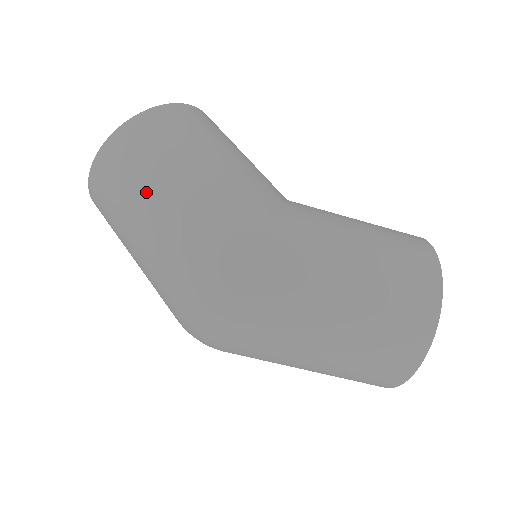
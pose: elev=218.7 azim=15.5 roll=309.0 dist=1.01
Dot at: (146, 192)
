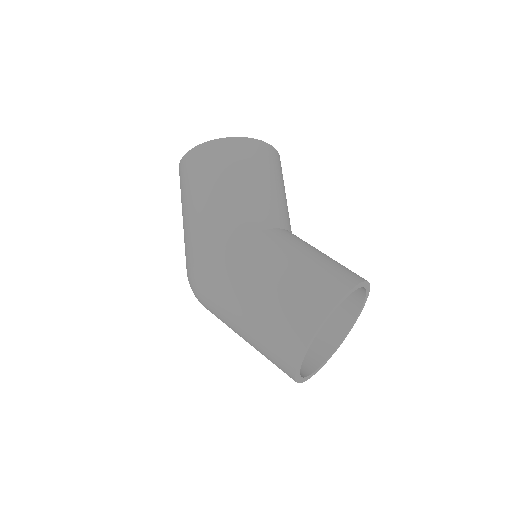
Dot at: (183, 208)
